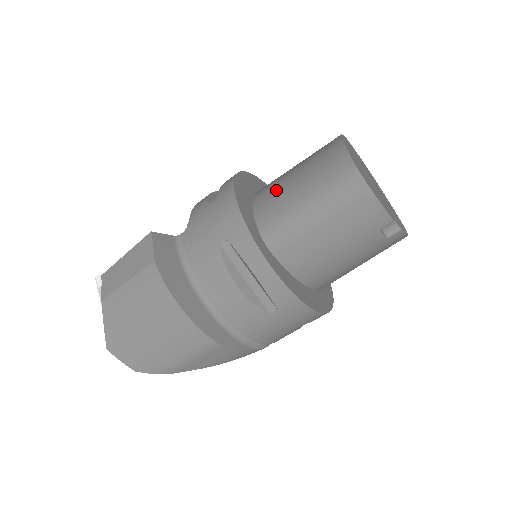
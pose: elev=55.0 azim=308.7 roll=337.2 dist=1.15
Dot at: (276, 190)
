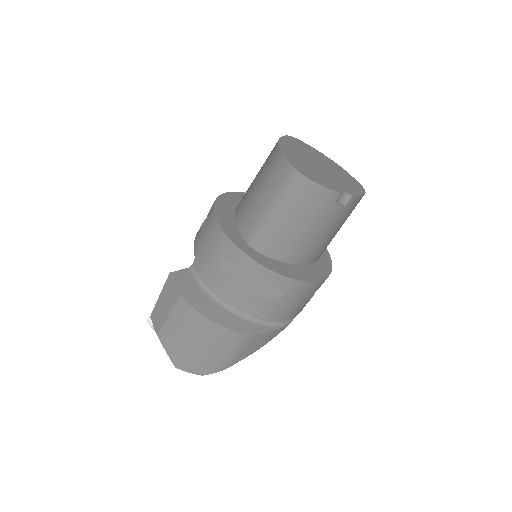
Dot at: (247, 204)
